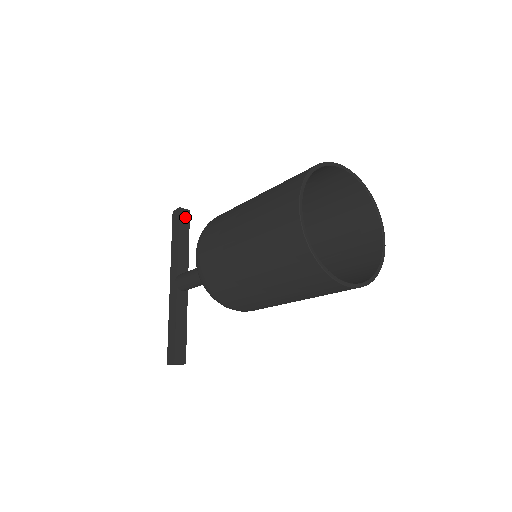
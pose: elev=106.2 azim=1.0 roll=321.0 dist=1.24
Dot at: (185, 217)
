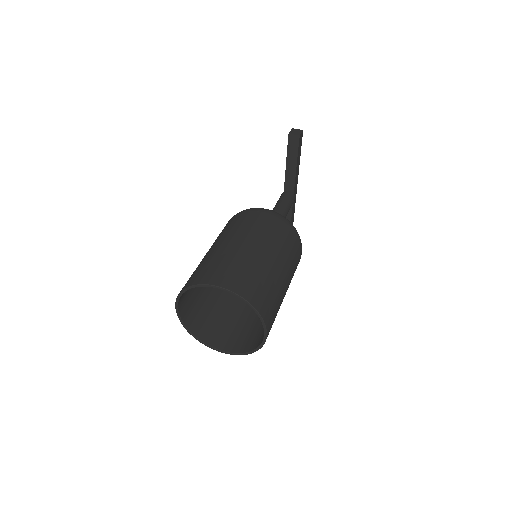
Dot at: (294, 143)
